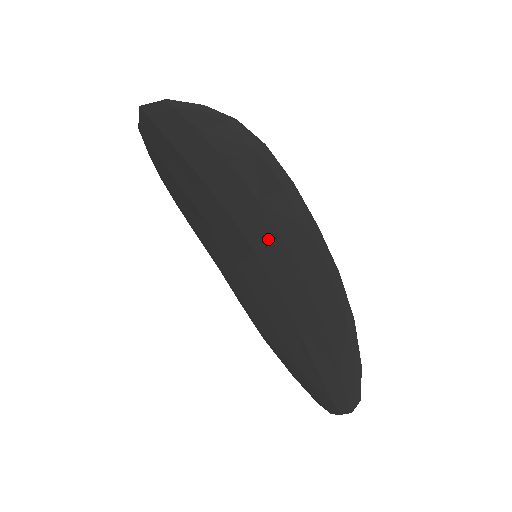
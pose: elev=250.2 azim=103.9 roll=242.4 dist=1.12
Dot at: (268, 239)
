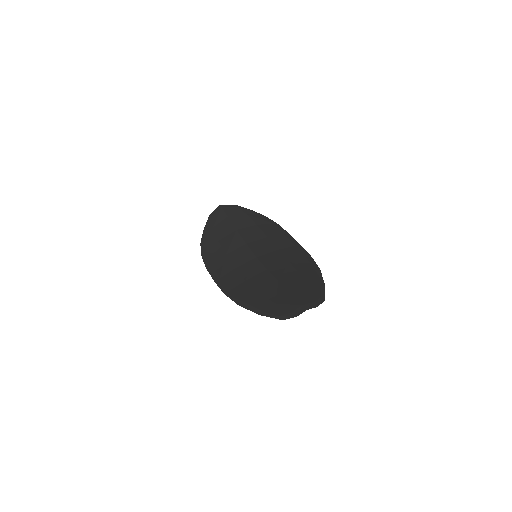
Dot at: (267, 250)
